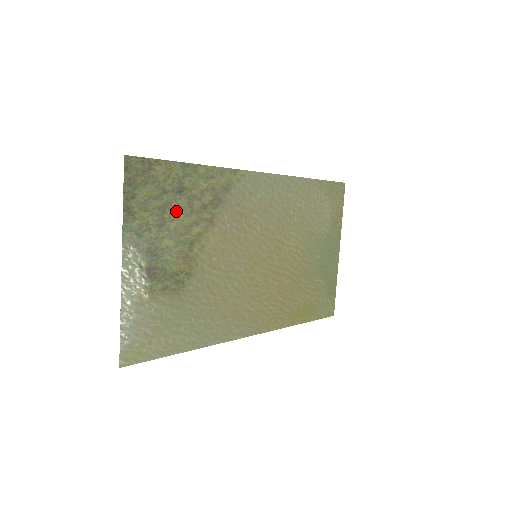
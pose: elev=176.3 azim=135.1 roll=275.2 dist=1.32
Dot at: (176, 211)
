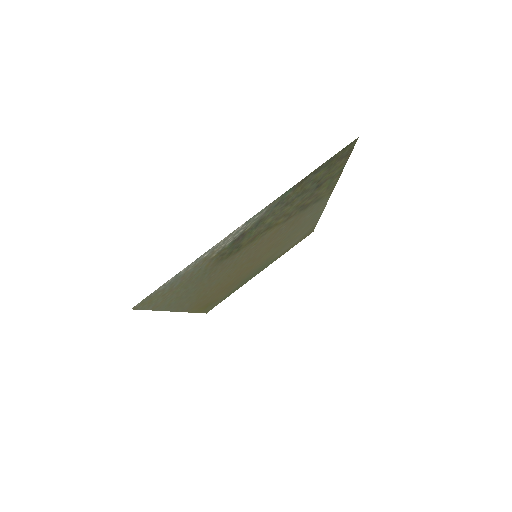
Dot at: (299, 199)
